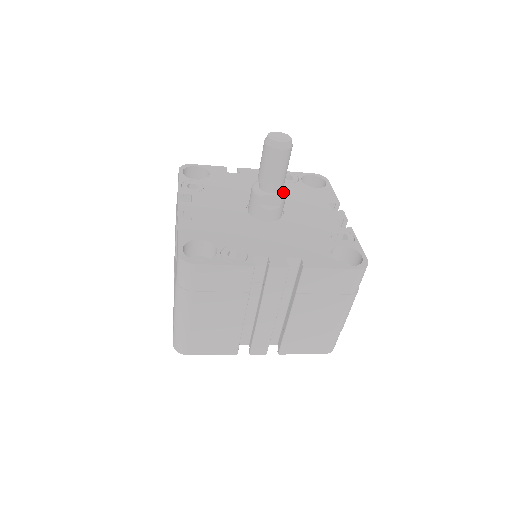
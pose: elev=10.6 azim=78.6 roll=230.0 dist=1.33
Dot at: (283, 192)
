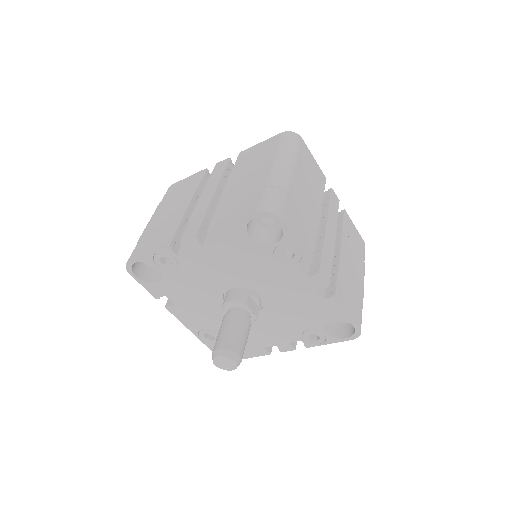
Dot at: occluded
